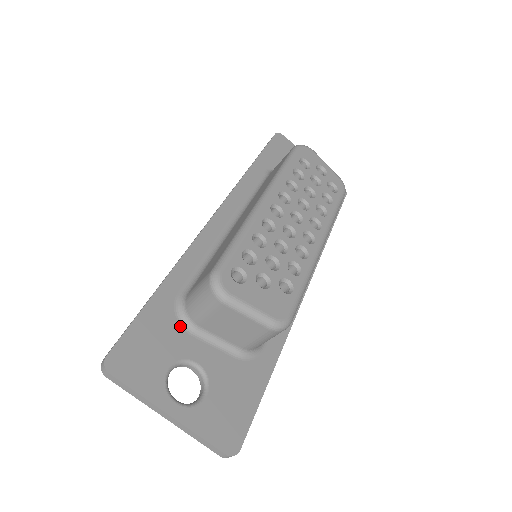
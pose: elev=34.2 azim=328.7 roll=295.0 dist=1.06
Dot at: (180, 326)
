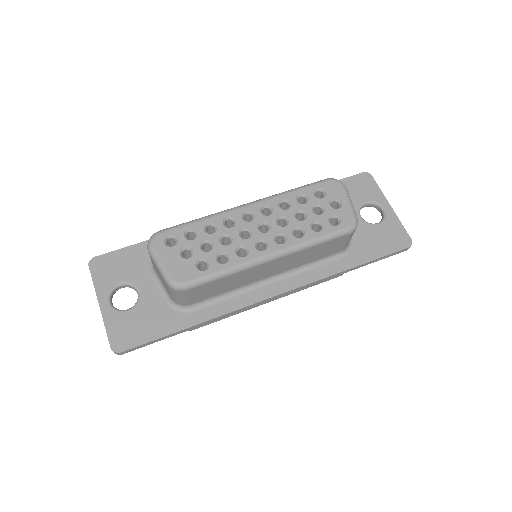
Dot at: (148, 265)
